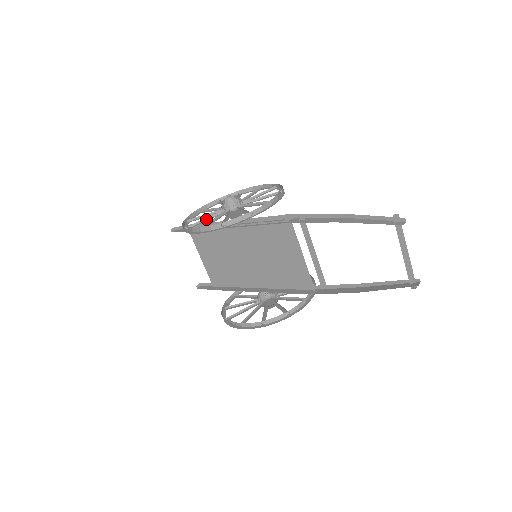
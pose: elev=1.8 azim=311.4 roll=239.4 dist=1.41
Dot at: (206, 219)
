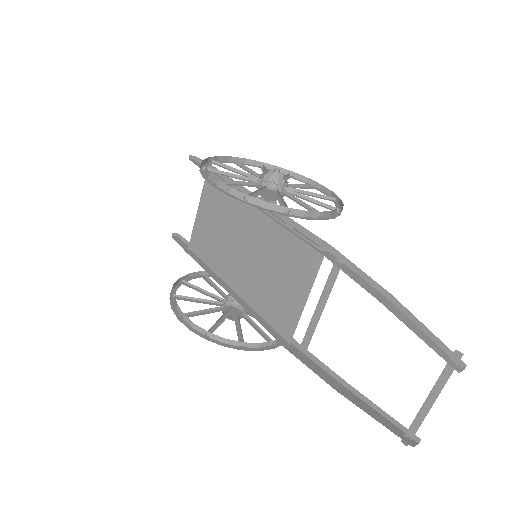
Dot at: (234, 175)
